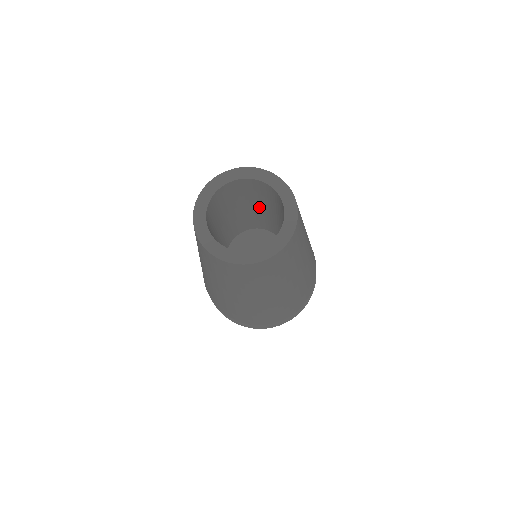
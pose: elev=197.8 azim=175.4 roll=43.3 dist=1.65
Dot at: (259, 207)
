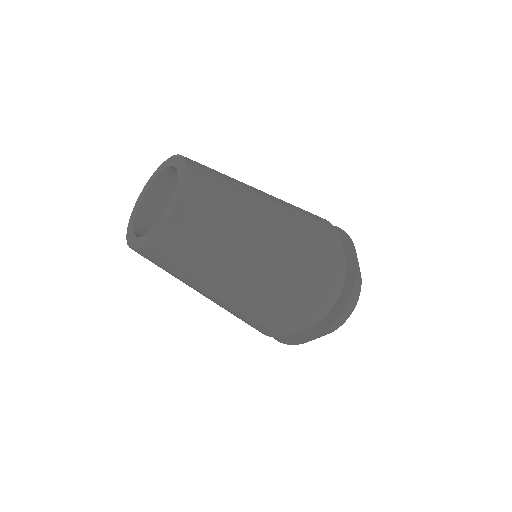
Dot at: occluded
